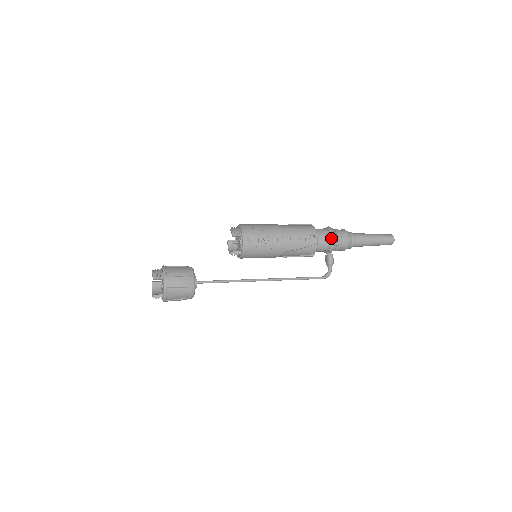
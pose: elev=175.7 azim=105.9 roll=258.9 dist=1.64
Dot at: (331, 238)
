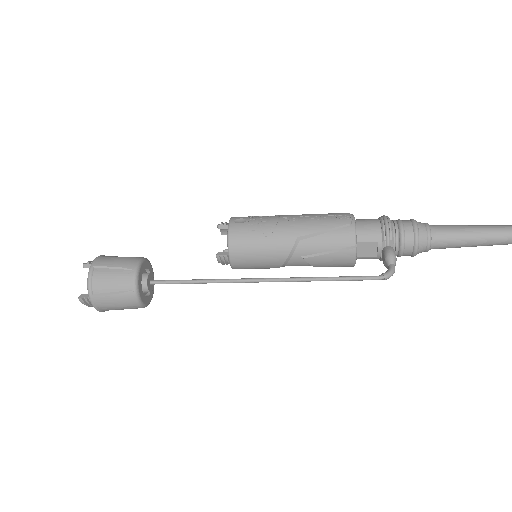
Dot at: (381, 220)
